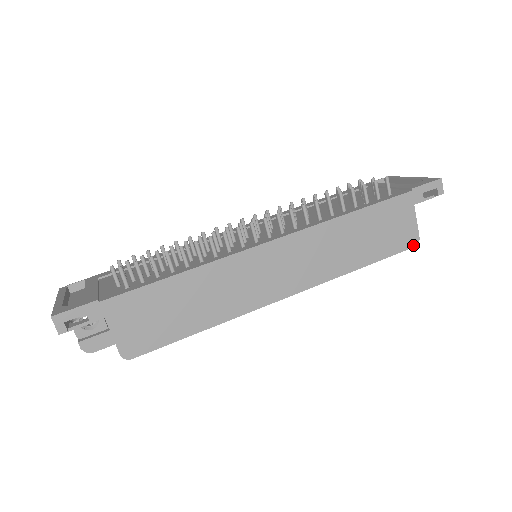
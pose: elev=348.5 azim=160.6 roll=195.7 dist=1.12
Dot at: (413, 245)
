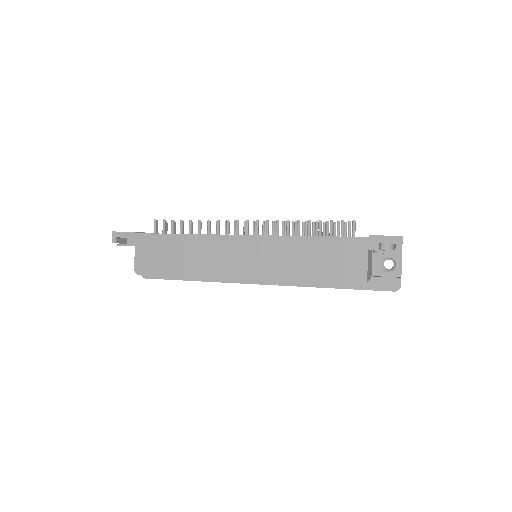
Dot at: (359, 284)
